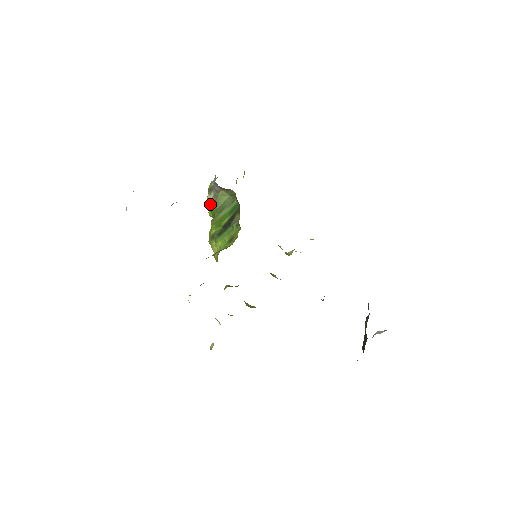
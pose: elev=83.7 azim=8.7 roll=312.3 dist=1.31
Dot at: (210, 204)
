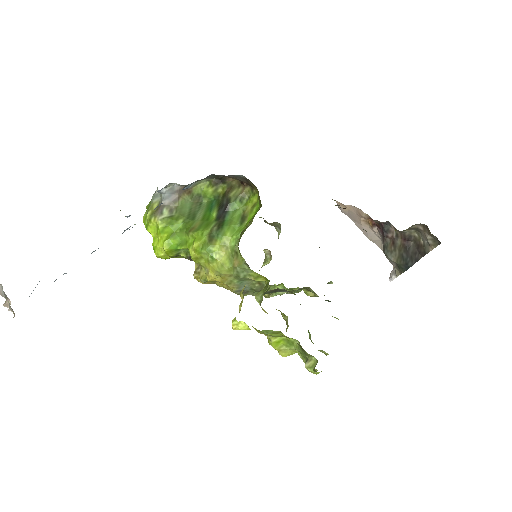
Dot at: (169, 223)
